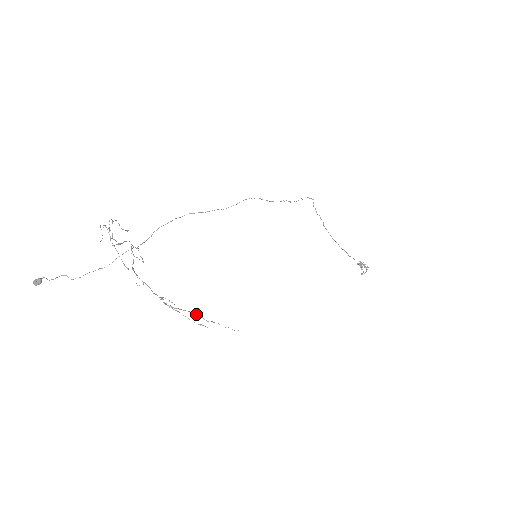
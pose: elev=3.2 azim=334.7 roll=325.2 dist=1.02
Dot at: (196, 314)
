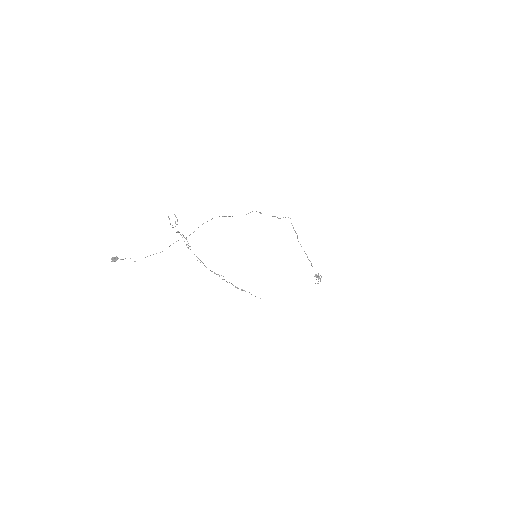
Dot at: (233, 285)
